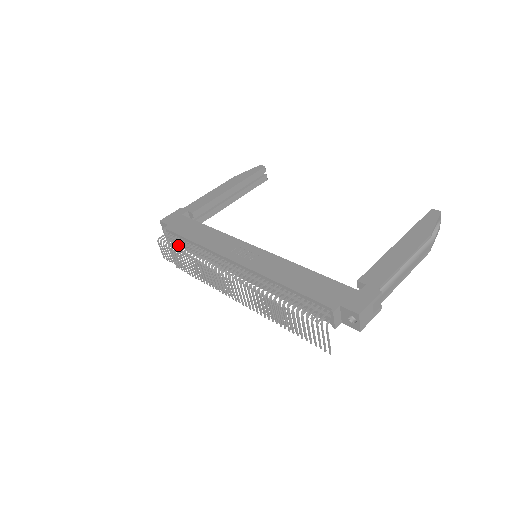
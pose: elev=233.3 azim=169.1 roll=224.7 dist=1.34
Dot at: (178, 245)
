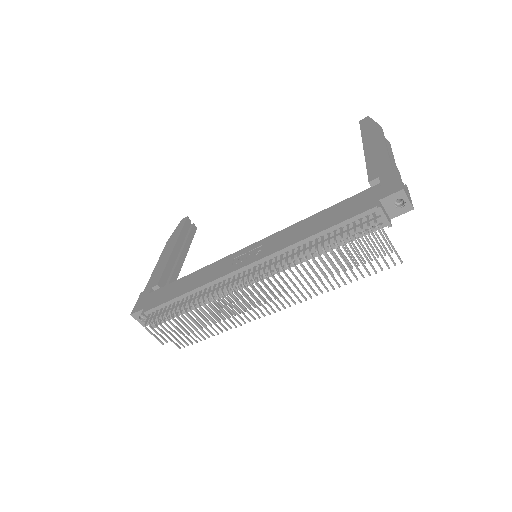
Dot at: (171, 310)
